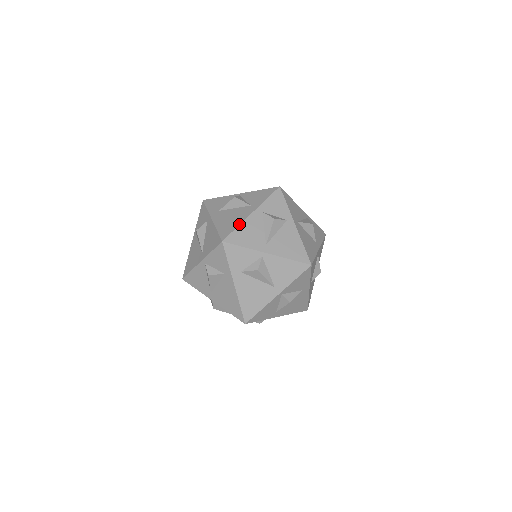
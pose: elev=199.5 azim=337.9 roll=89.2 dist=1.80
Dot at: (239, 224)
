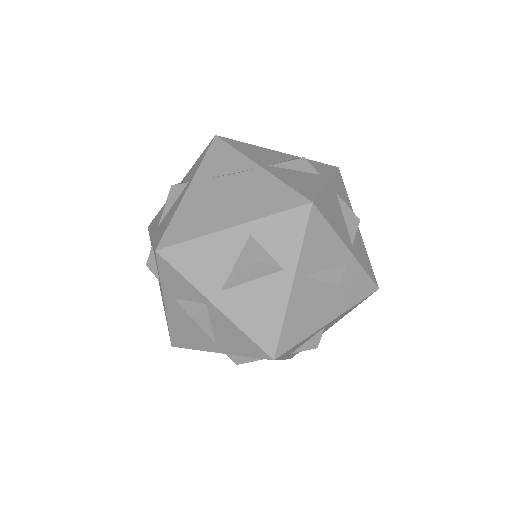
Dot at: (198, 235)
